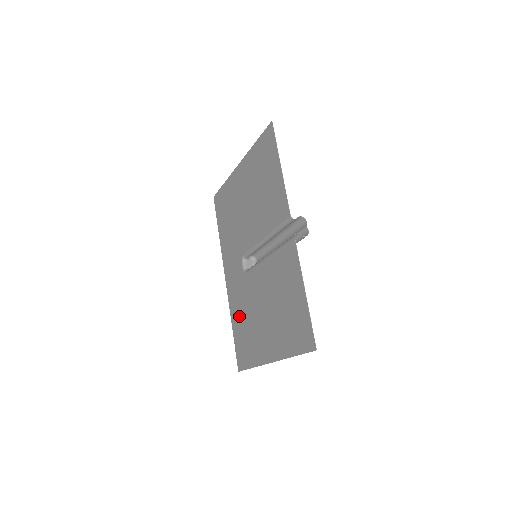
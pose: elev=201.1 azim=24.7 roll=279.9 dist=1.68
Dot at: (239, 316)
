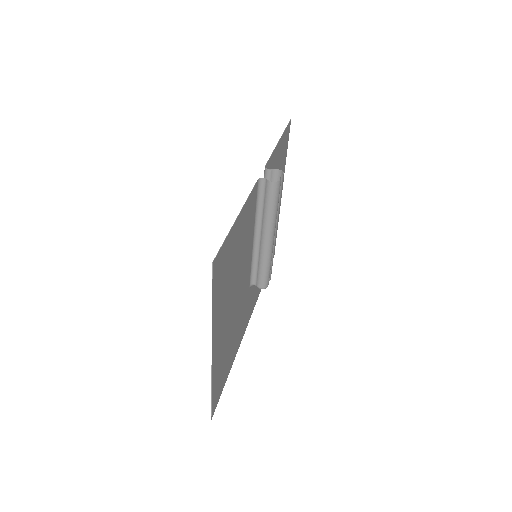
Dot at: (234, 344)
